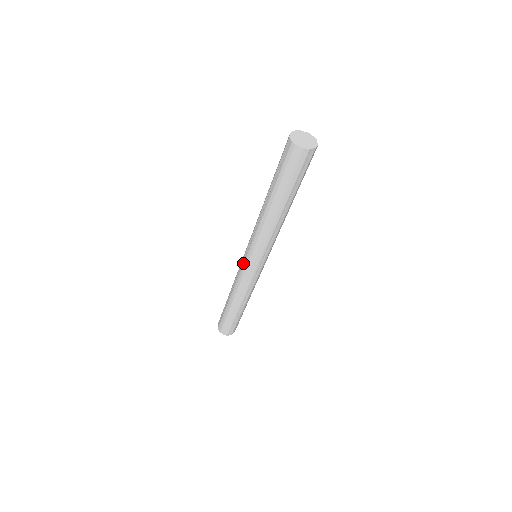
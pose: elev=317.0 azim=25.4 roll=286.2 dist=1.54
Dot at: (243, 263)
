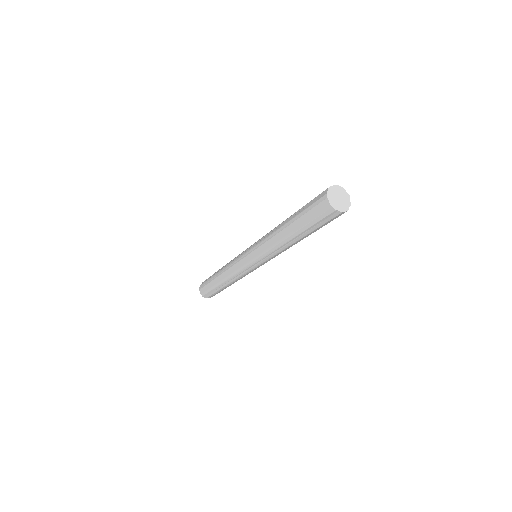
Dot at: (243, 254)
